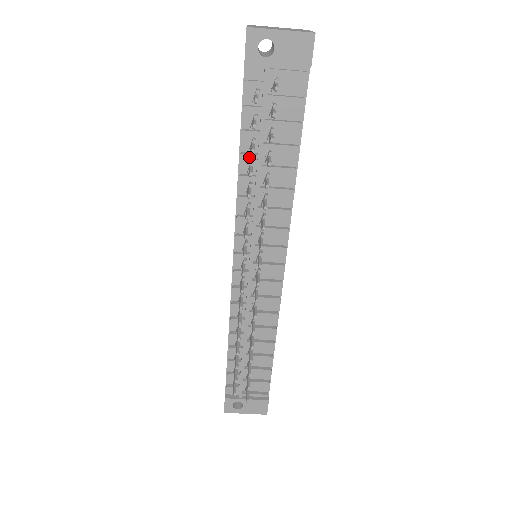
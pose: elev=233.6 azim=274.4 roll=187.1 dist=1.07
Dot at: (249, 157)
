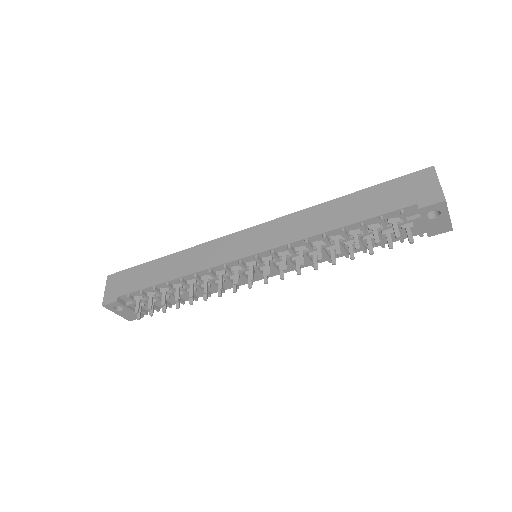
Dot at: (344, 235)
